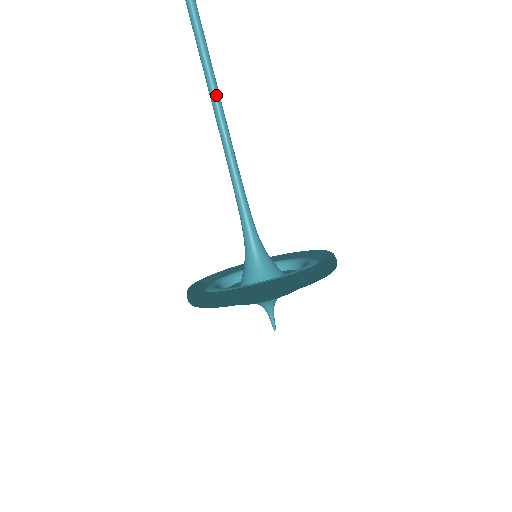
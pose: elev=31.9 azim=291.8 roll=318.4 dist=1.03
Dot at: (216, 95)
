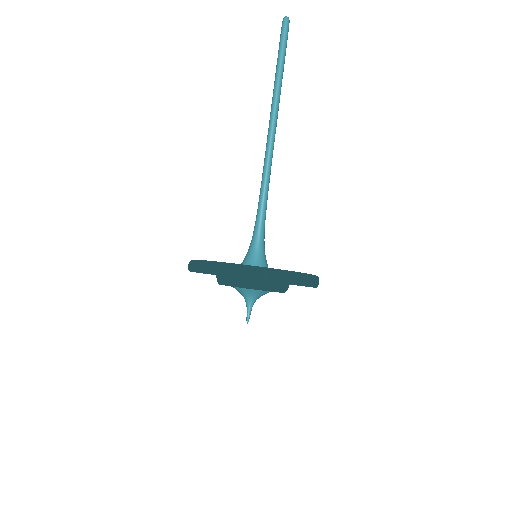
Dot at: (275, 124)
